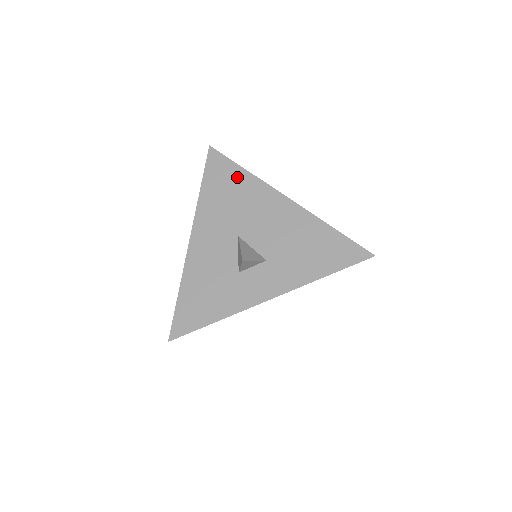
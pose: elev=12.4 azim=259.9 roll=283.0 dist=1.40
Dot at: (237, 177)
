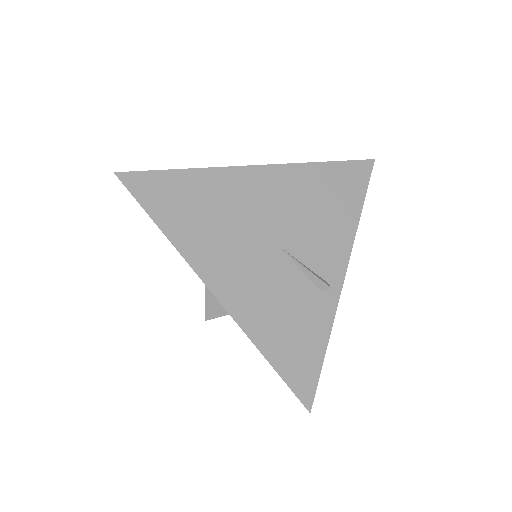
Dot at: occluded
